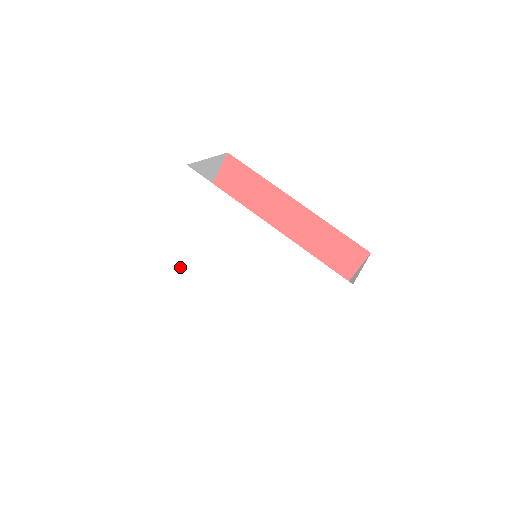
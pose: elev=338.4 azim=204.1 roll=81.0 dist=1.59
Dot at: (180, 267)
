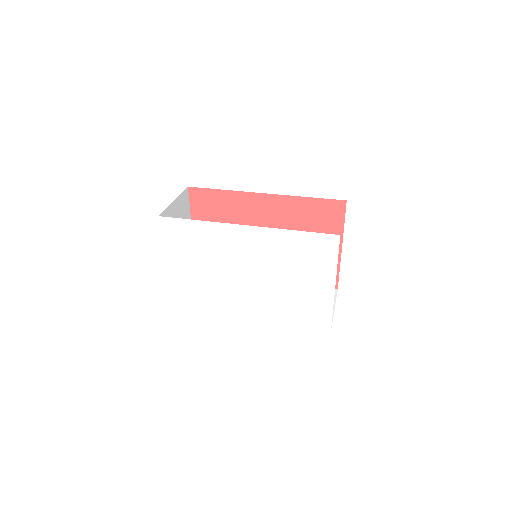
Dot at: (201, 299)
